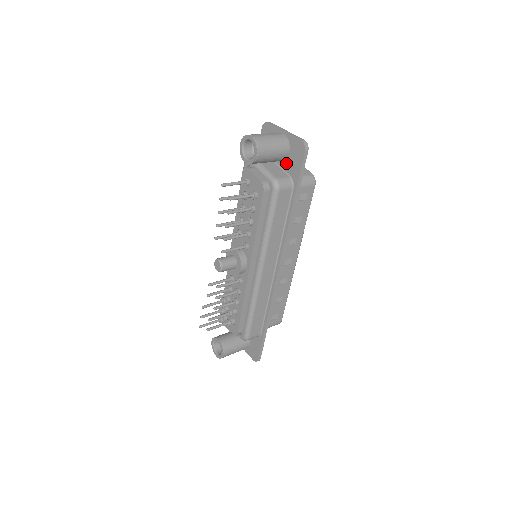
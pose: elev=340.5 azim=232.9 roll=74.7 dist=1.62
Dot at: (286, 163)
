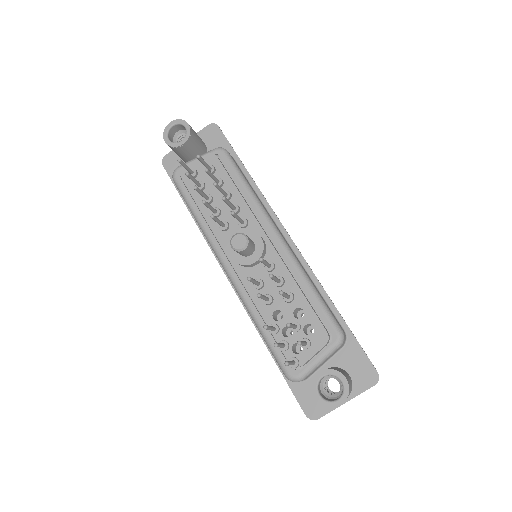
Dot at: occluded
